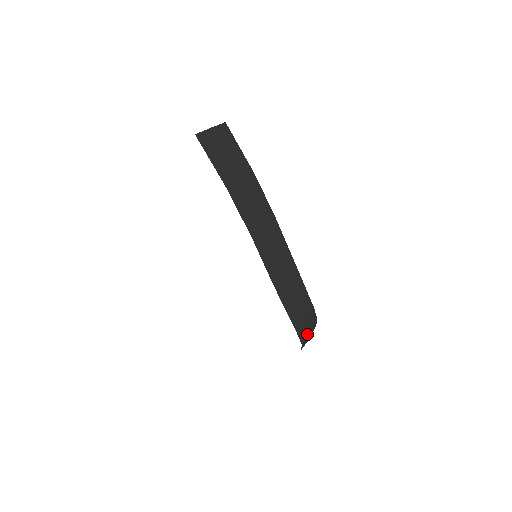
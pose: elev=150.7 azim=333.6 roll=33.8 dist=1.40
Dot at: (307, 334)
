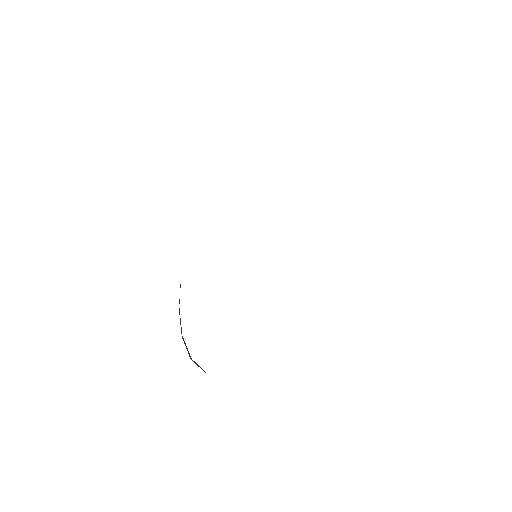
Dot at: occluded
